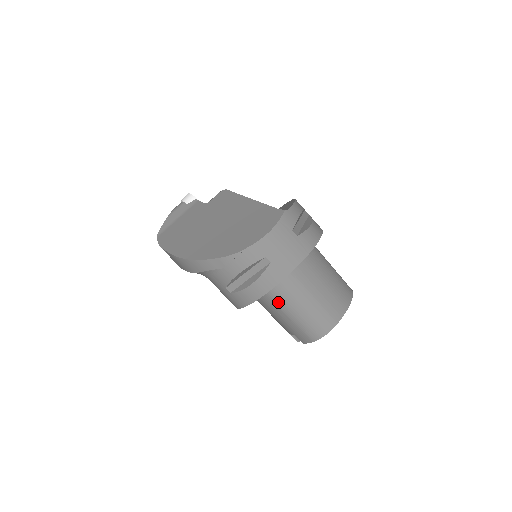
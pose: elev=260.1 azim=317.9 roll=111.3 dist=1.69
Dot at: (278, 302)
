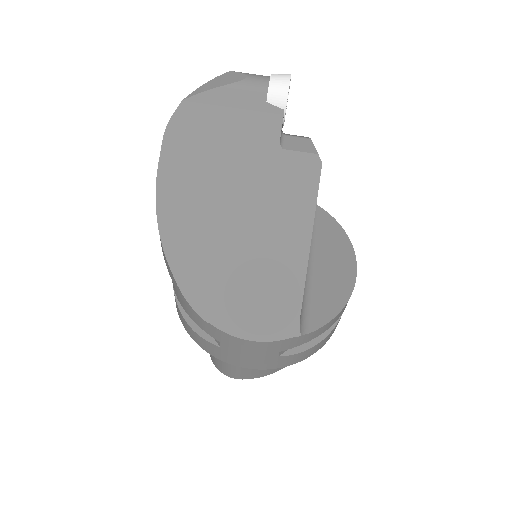
Dot at: occluded
